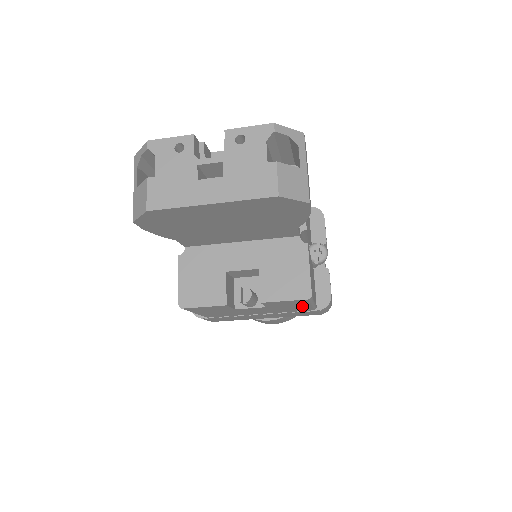
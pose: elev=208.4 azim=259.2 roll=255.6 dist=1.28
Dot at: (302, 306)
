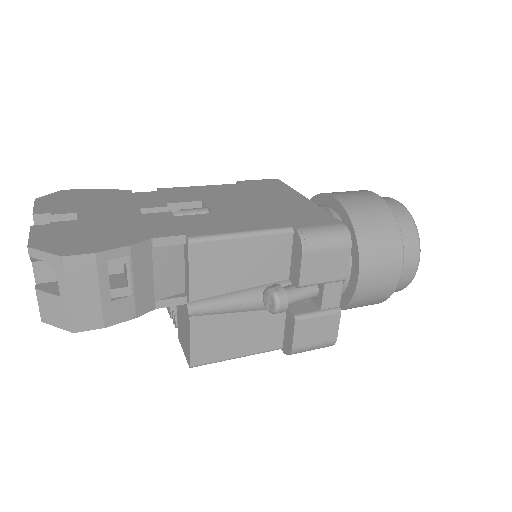
Dot at: occluded
